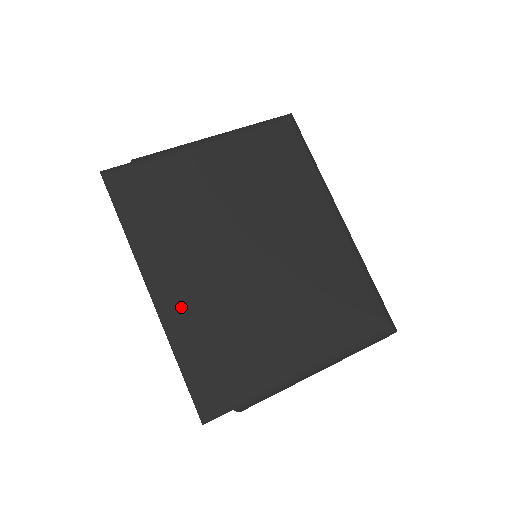
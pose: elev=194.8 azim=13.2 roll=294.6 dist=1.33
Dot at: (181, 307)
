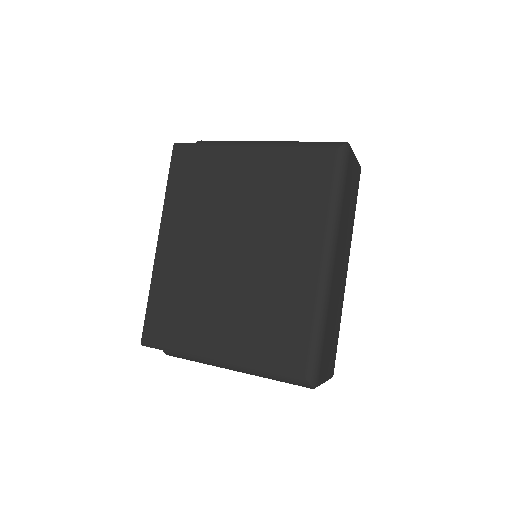
Dot at: (169, 263)
